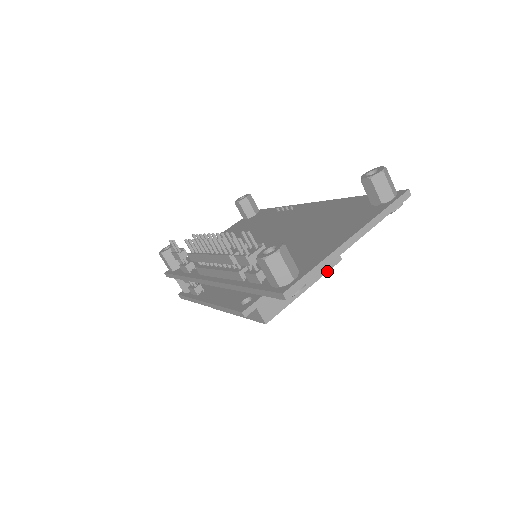
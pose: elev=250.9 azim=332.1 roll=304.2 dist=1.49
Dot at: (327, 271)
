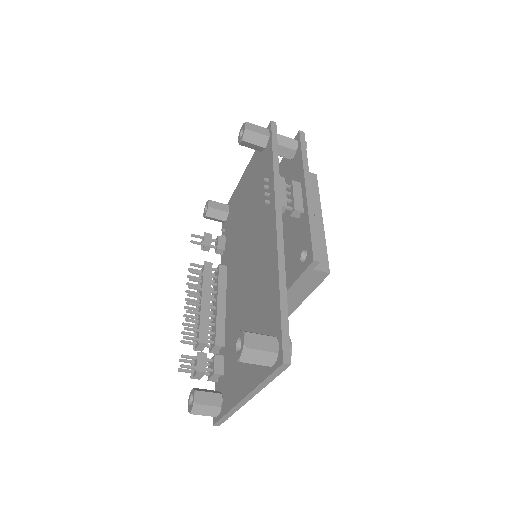
Dot at: (316, 286)
